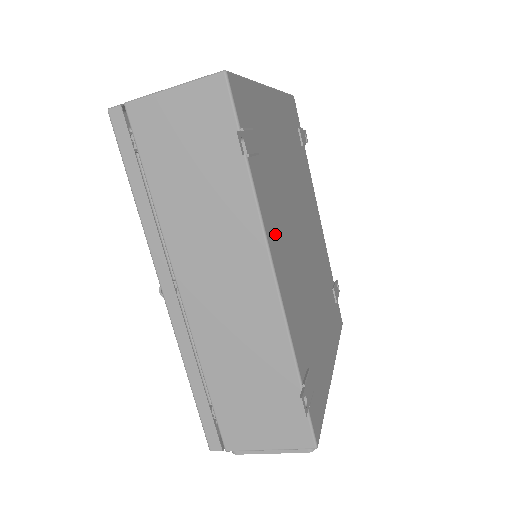
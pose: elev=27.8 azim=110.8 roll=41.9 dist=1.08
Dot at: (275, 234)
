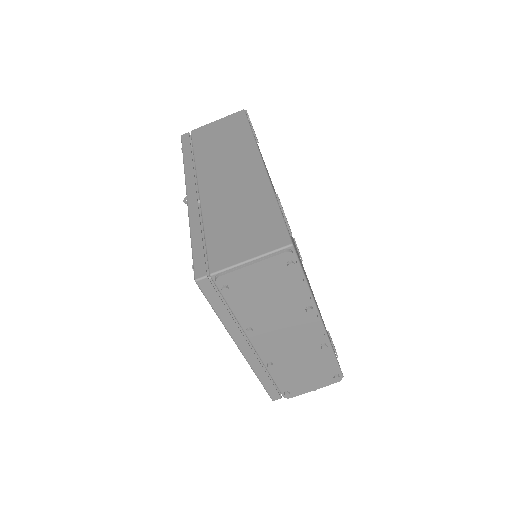
Dot at: occluded
